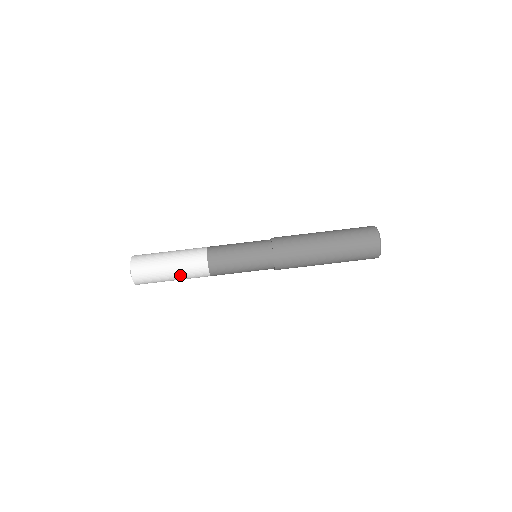
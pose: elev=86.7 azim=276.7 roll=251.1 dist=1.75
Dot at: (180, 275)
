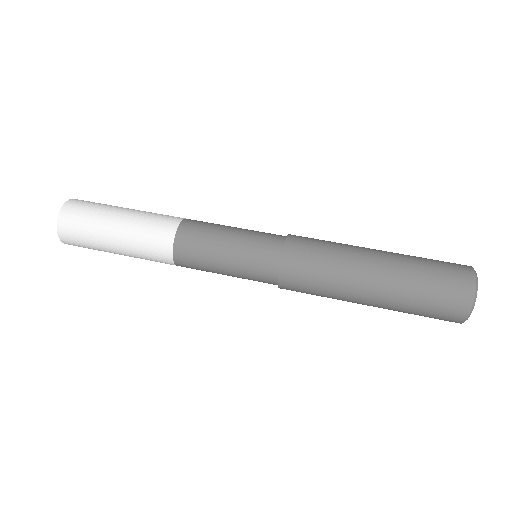
Dot at: (131, 224)
